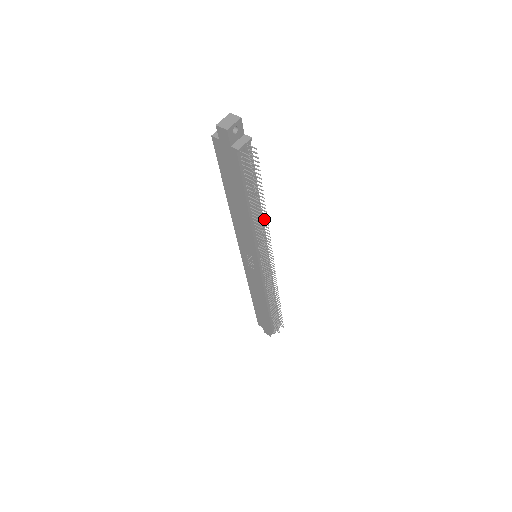
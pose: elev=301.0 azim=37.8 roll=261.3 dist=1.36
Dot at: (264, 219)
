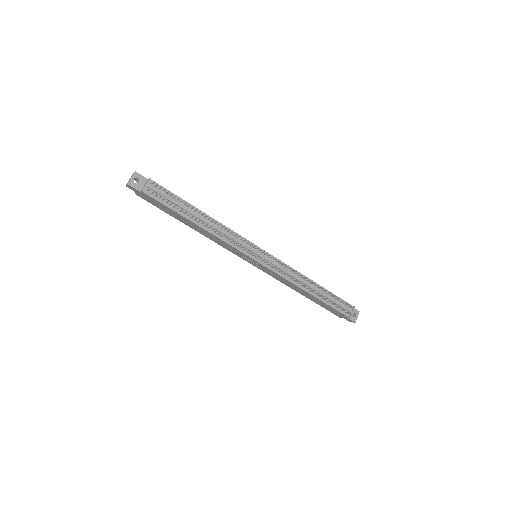
Dot at: (219, 224)
